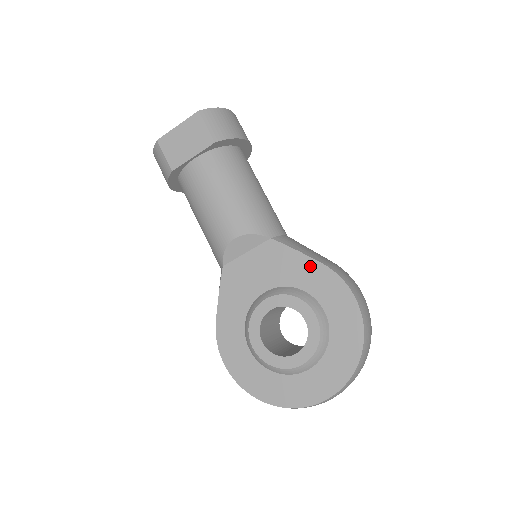
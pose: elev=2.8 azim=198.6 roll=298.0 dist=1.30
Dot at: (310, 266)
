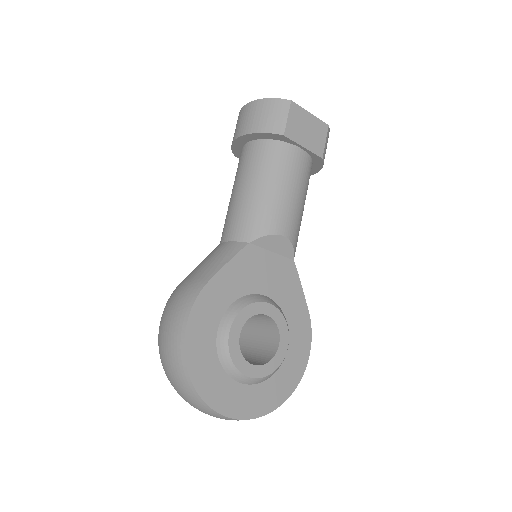
Dot at: (302, 306)
